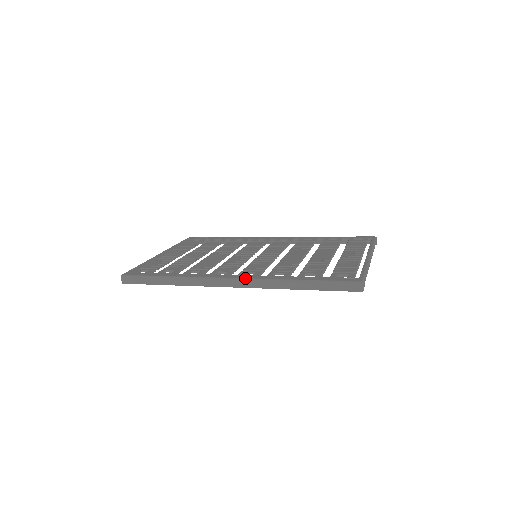
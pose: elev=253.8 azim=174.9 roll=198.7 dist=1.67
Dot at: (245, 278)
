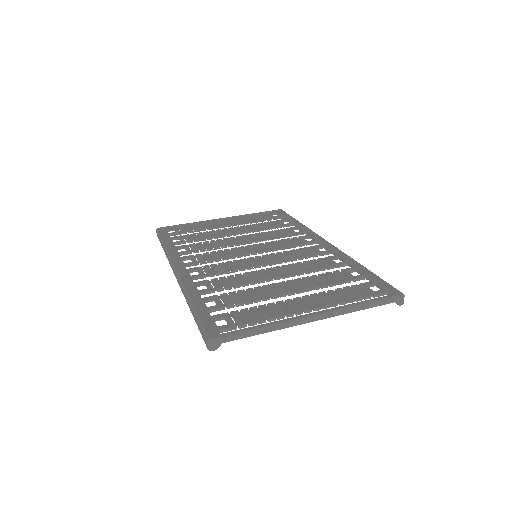
Dot at: (179, 275)
